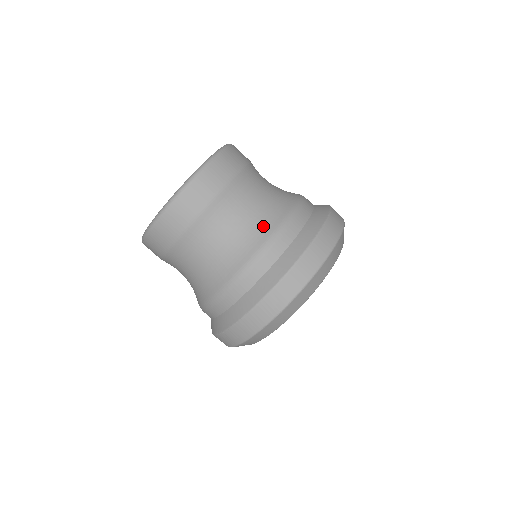
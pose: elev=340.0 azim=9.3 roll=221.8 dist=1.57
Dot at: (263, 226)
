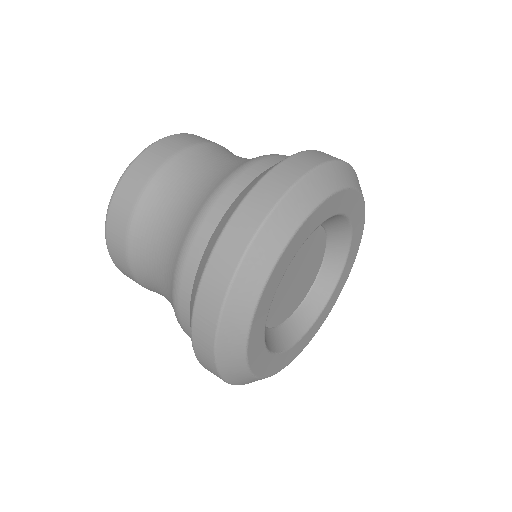
Dot at: (170, 263)
